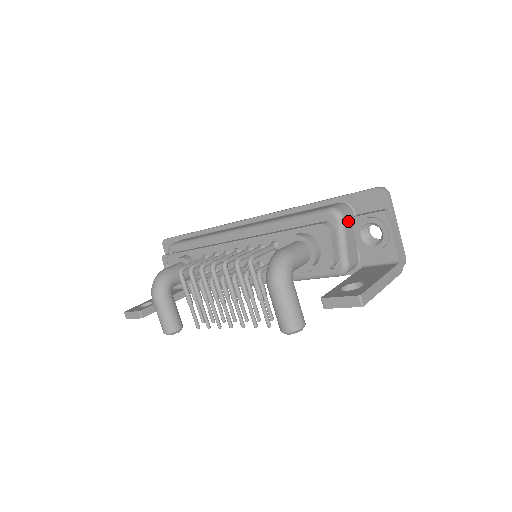
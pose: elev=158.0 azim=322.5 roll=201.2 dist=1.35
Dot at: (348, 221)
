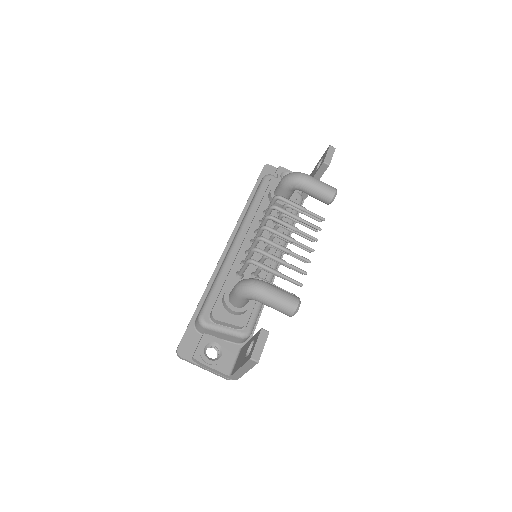
Dot at: occluded
